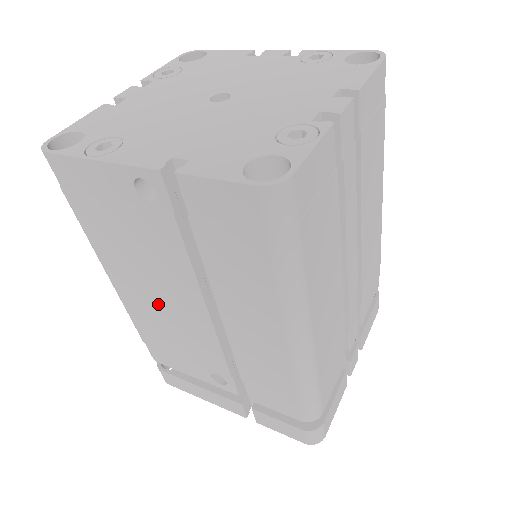
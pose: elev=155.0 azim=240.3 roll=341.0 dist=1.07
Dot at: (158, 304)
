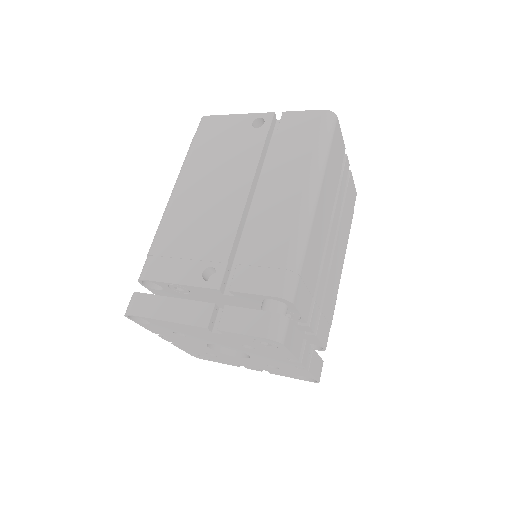
Dot at: (205, 201)
